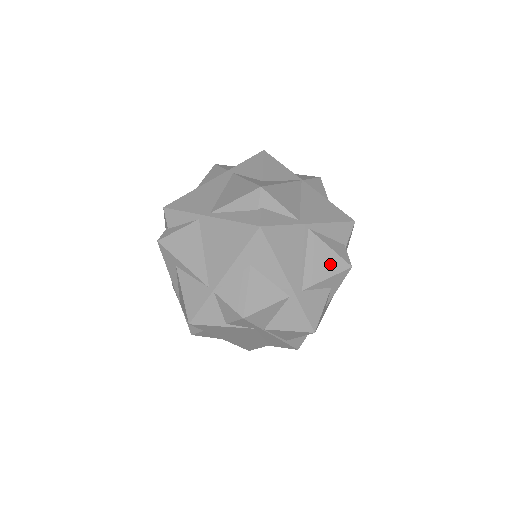
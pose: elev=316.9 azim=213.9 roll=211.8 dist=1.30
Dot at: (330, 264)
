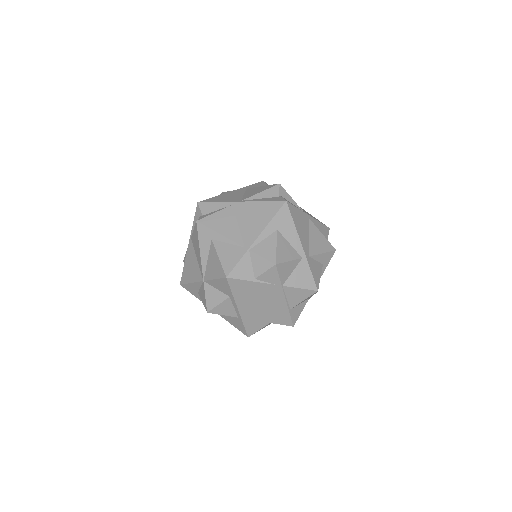
Dot at: (323, 244)
